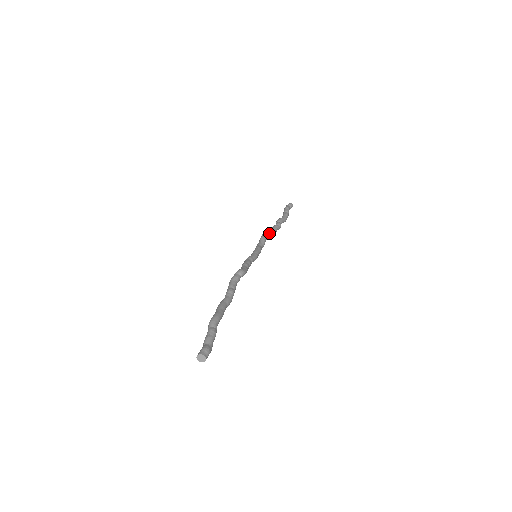
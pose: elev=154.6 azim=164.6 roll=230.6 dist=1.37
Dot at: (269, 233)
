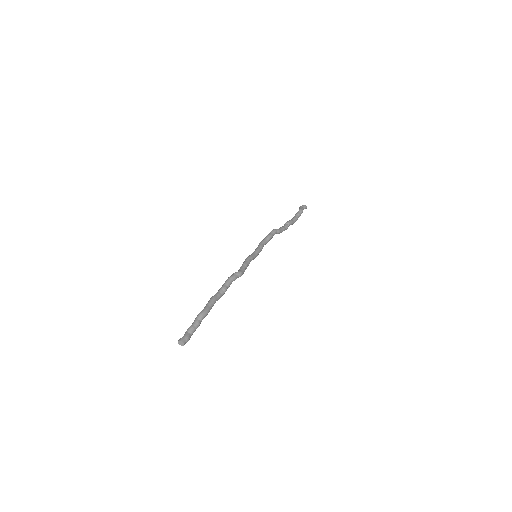
Dot at: (276, 233)
